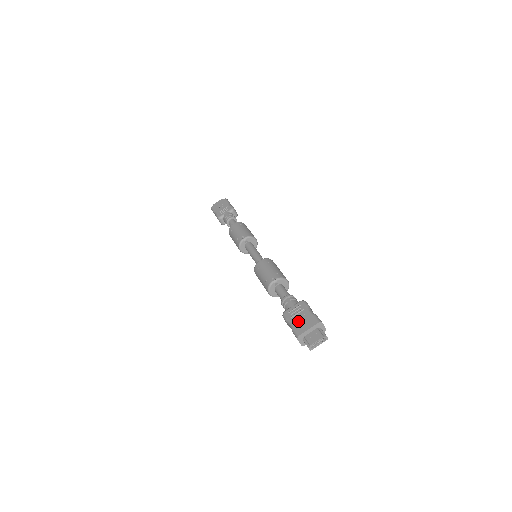
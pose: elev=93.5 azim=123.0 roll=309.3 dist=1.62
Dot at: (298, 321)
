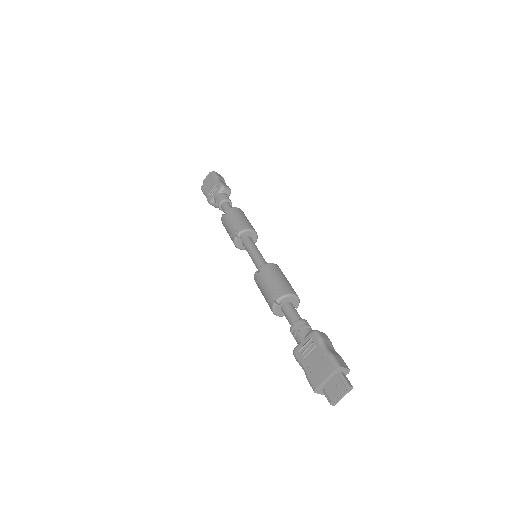
Dot at: (311, 365)
